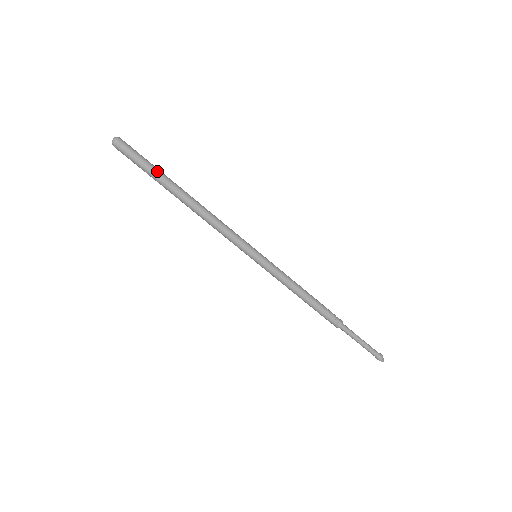
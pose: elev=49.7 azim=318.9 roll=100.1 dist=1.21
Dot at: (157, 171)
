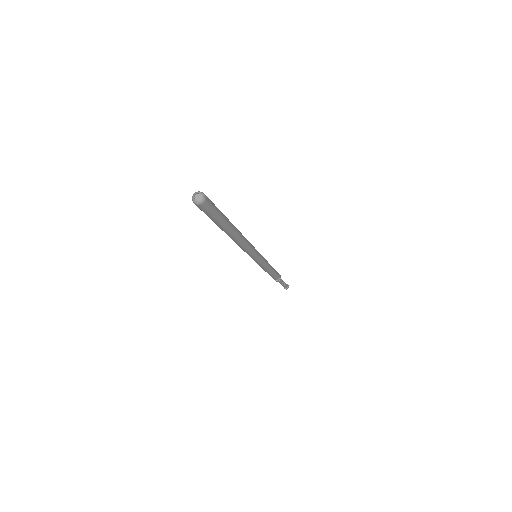
Dot at: (224, 219)
